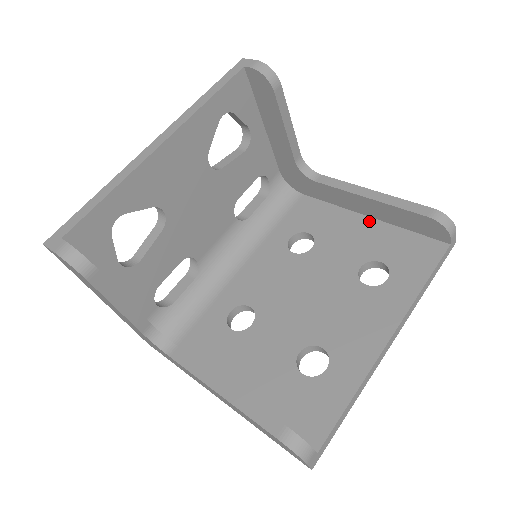
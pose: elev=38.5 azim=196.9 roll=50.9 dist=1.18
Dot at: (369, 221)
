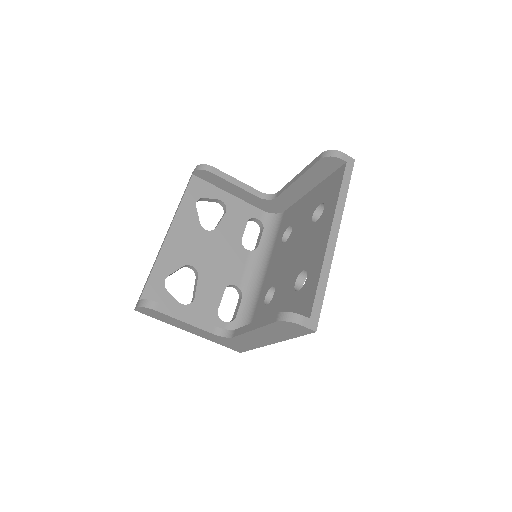
Dot at: (312, 192)
